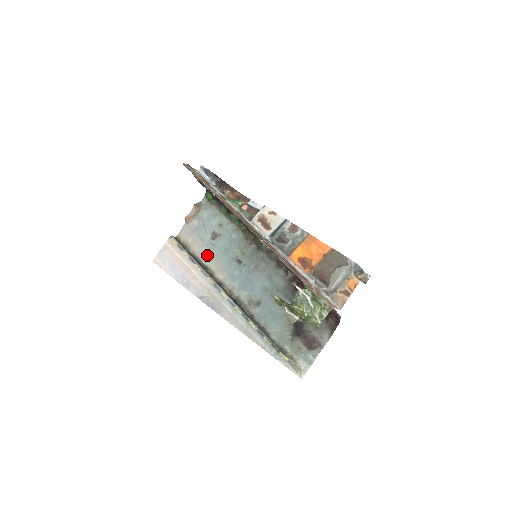
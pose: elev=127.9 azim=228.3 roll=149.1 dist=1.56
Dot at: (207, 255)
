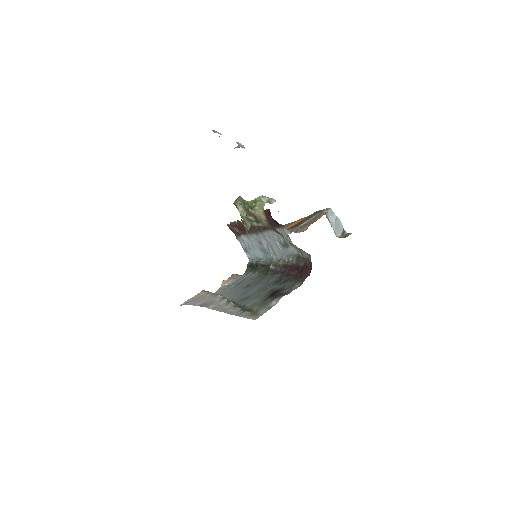
Dot at: (225, 294)
